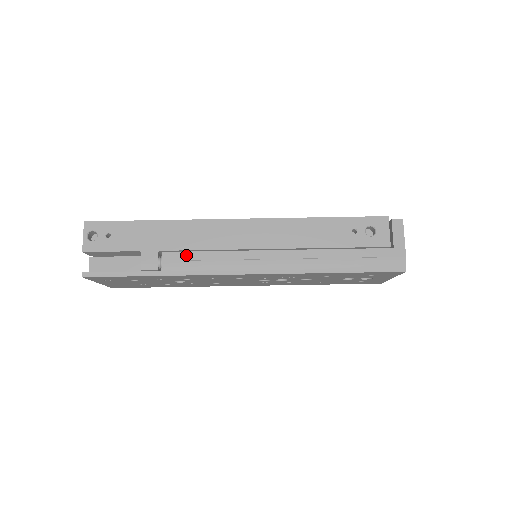
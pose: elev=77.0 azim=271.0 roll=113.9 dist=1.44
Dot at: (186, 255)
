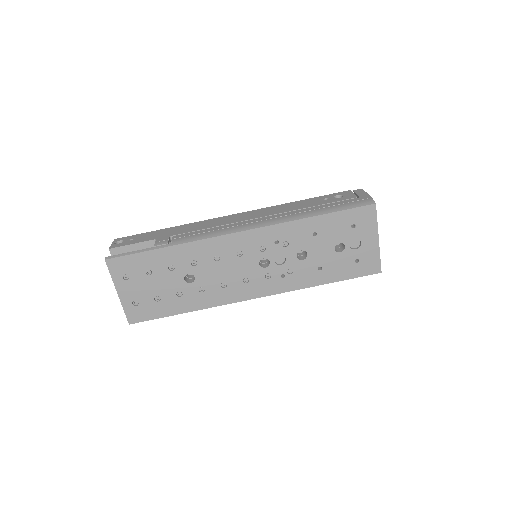
Dot at: (192, 233)
